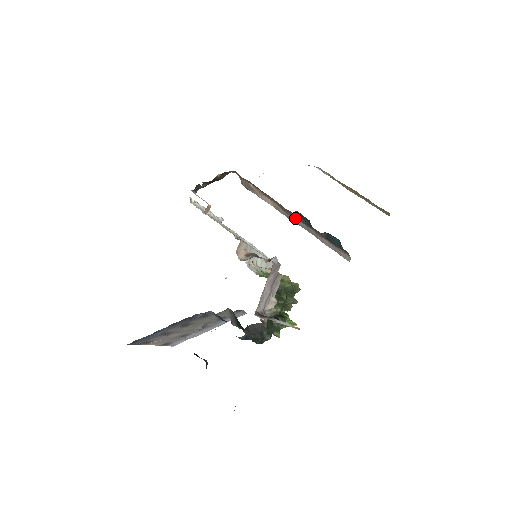
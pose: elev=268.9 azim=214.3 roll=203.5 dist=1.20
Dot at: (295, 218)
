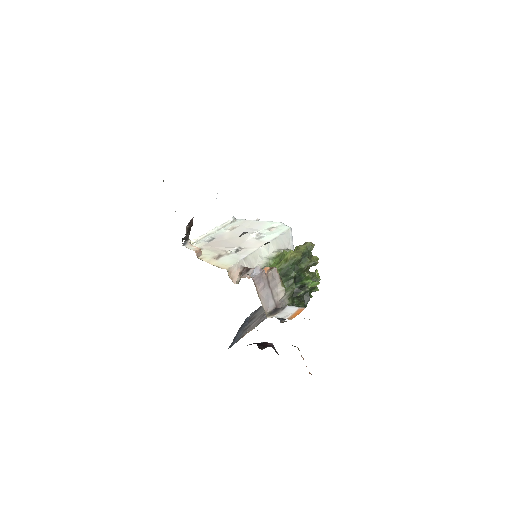
Dot at: occluded
